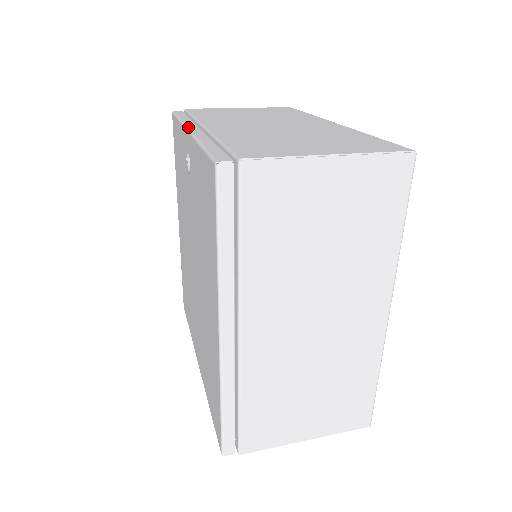
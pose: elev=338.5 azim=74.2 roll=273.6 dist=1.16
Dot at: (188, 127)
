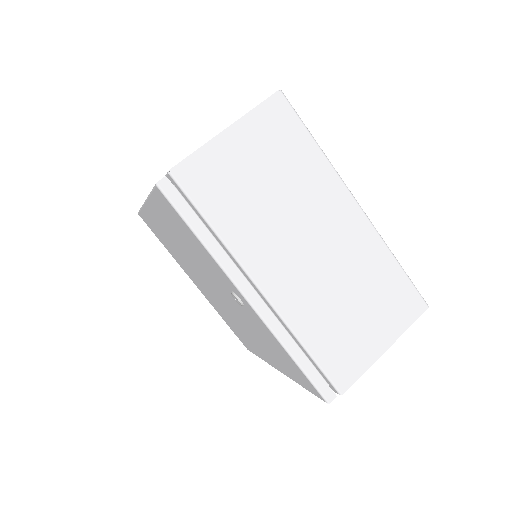
Dot at: (243, 293)
